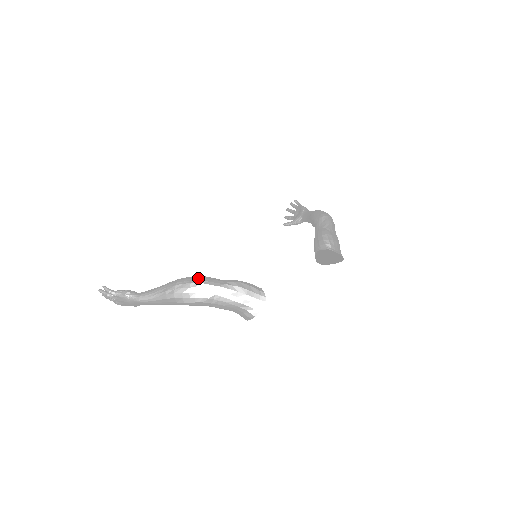
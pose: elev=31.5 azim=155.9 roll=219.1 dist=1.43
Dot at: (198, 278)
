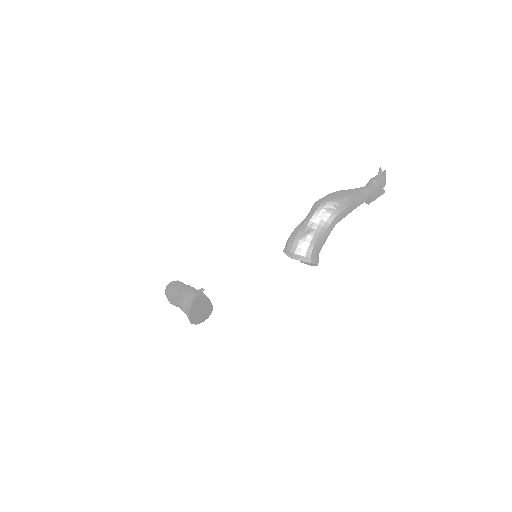
Dot at: (169, 283)
